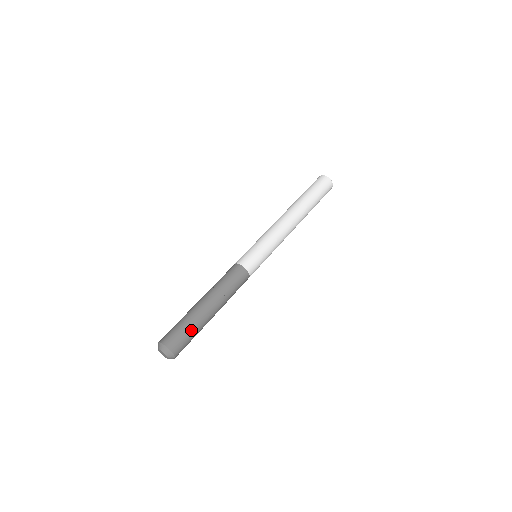
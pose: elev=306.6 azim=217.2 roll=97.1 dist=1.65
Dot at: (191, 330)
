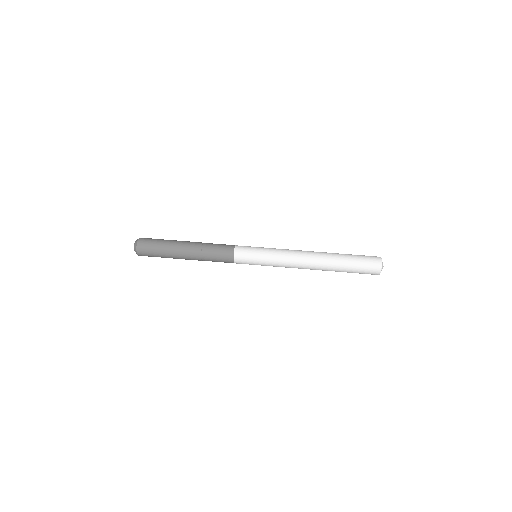
Dot at: (160, 247)
